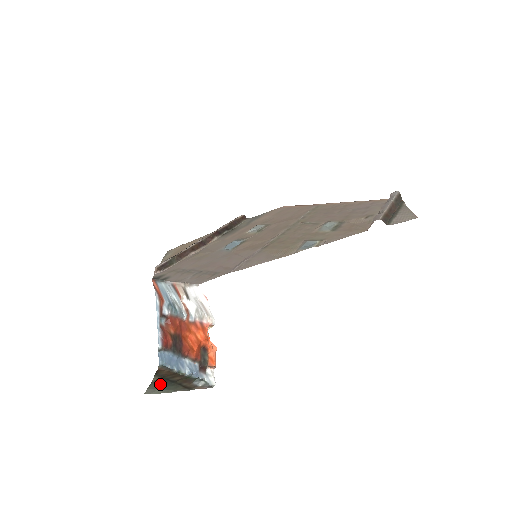
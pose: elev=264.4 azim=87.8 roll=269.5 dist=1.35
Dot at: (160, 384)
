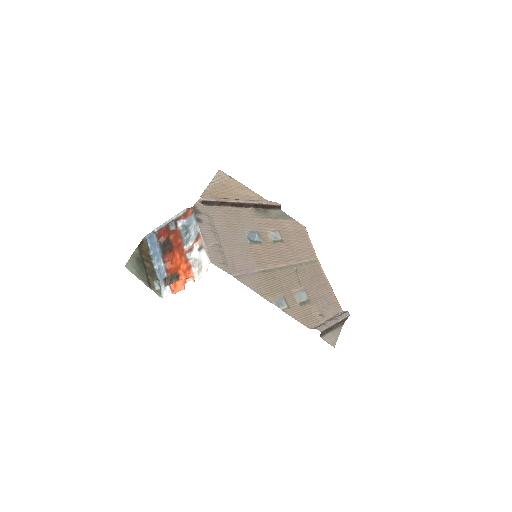
Dot at: (137, 263)
